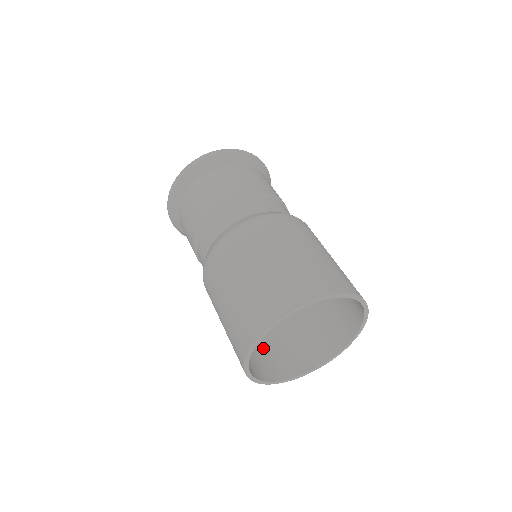
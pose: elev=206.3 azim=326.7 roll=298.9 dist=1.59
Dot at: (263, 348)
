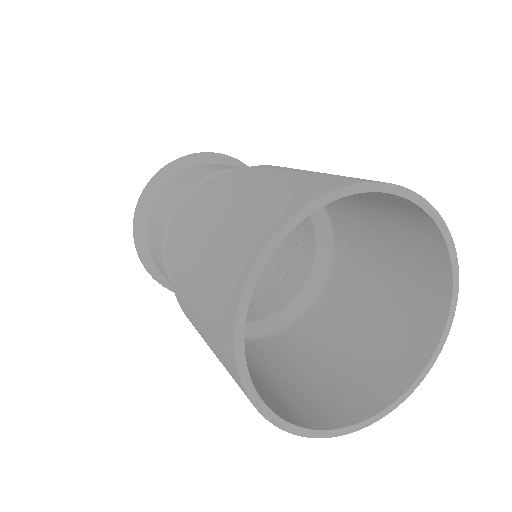
Dot at: occluded
